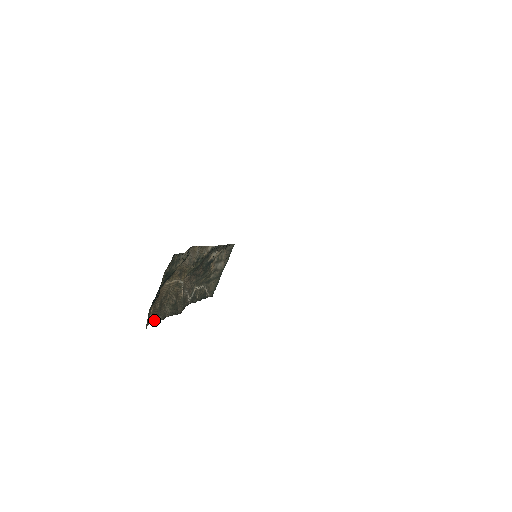
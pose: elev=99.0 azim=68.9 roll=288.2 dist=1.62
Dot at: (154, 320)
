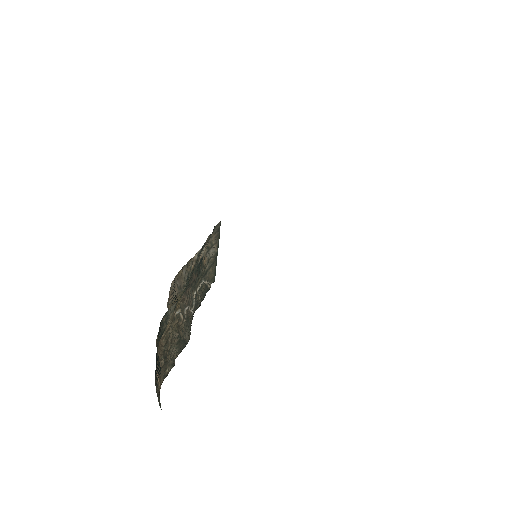
Dot at: (164, 377)
